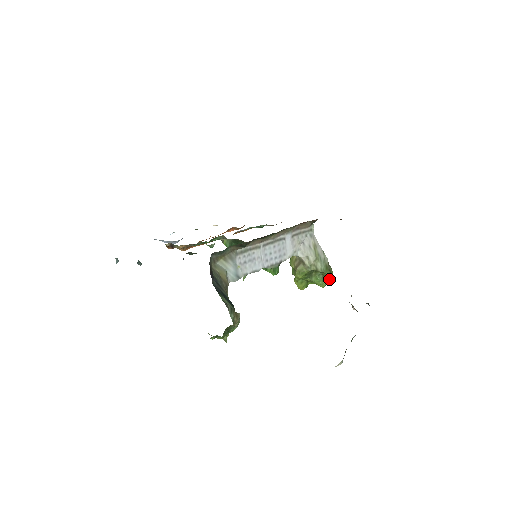
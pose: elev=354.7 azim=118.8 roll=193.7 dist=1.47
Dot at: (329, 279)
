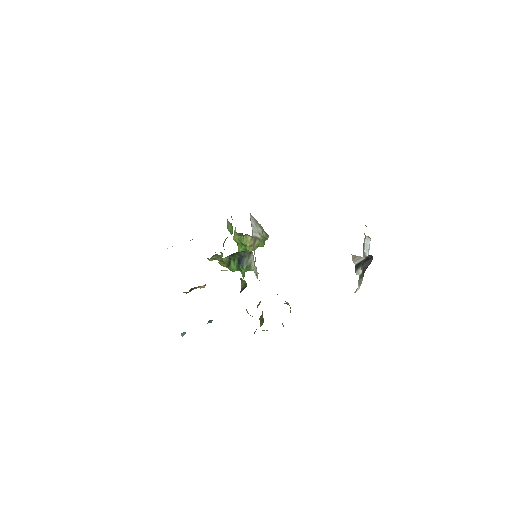
Dot at: (267, 239)
